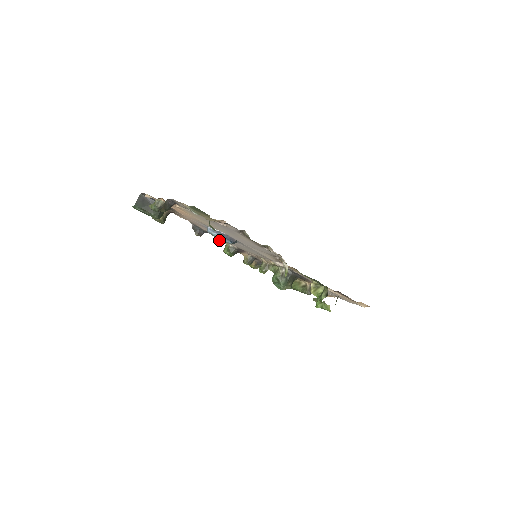
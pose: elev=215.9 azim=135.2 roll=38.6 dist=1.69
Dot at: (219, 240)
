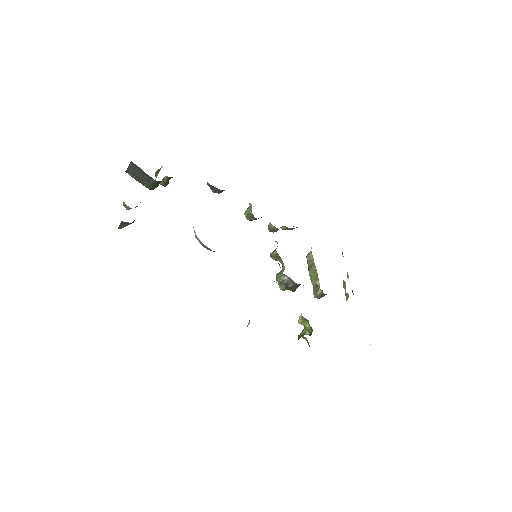
Dot at: occluded
